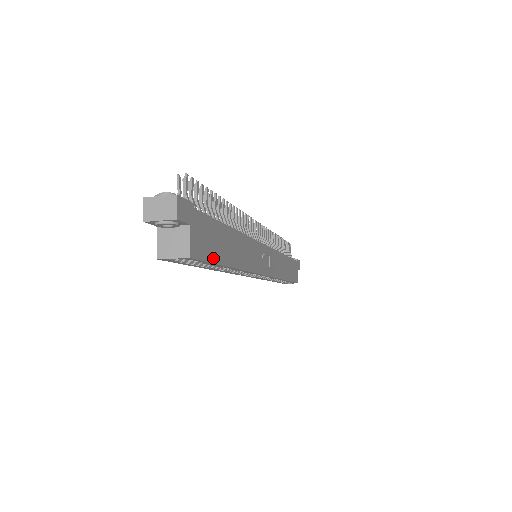
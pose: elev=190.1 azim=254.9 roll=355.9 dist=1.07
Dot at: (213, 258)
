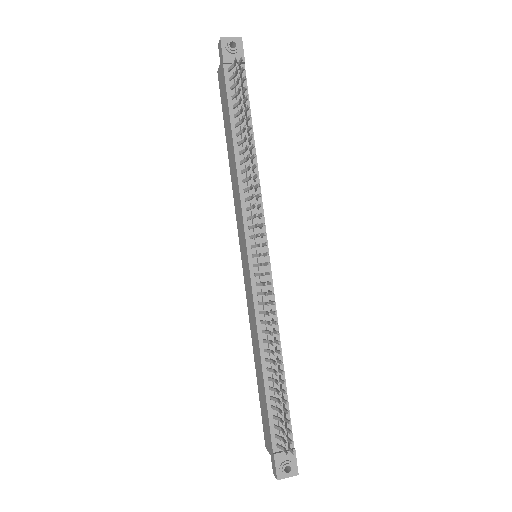
Dot at: occluded
